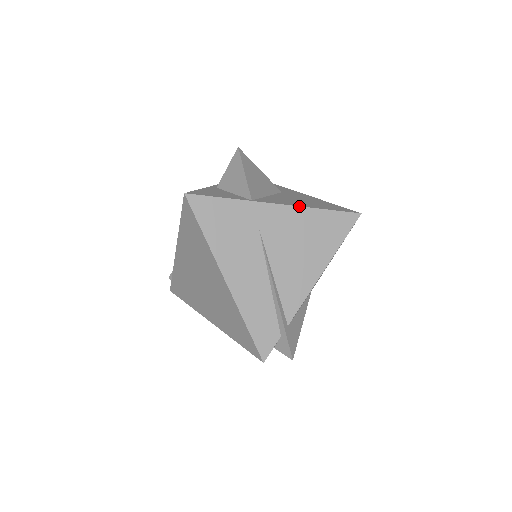
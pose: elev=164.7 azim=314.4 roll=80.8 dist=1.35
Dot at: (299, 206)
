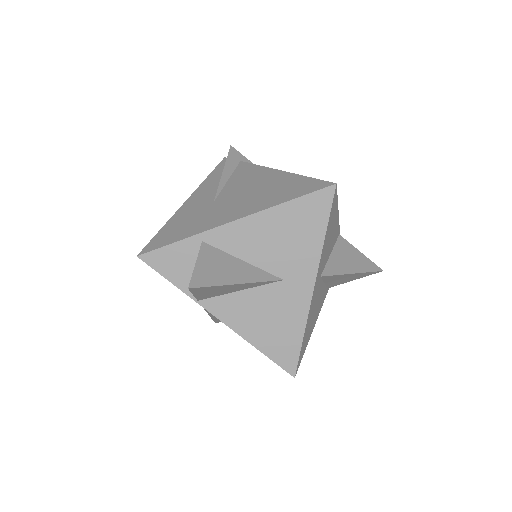
Dot at: (238, 334)
